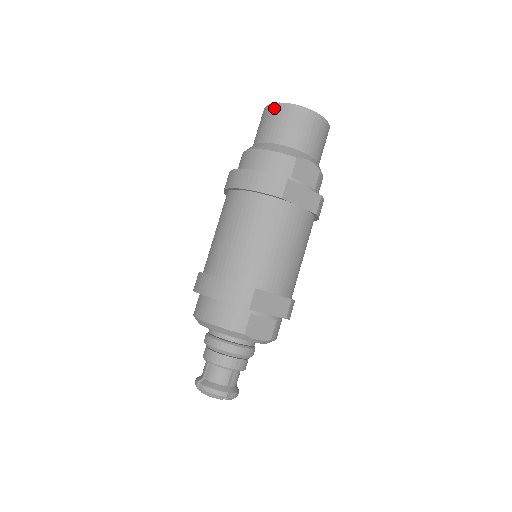
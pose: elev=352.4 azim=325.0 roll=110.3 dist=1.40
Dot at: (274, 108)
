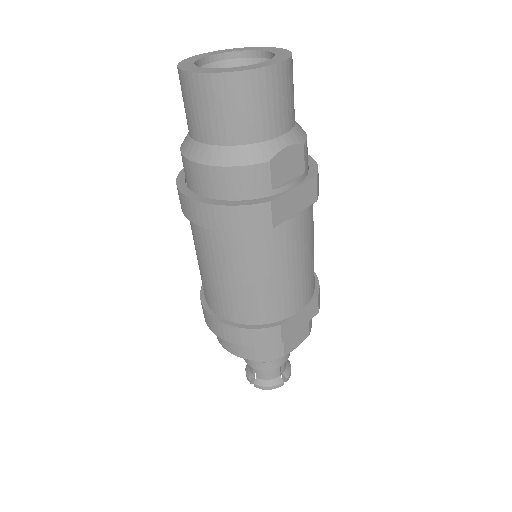
Dot at: (199, 84)
